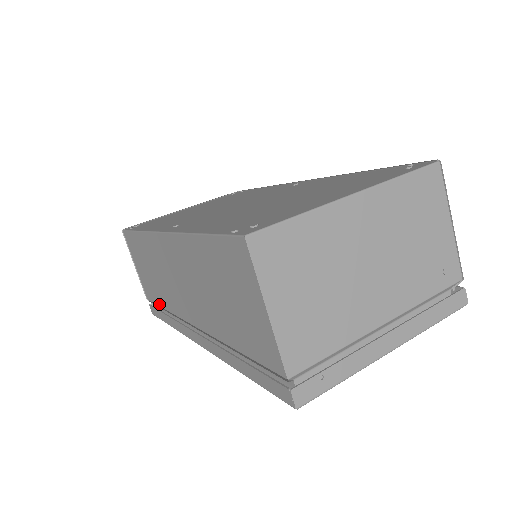
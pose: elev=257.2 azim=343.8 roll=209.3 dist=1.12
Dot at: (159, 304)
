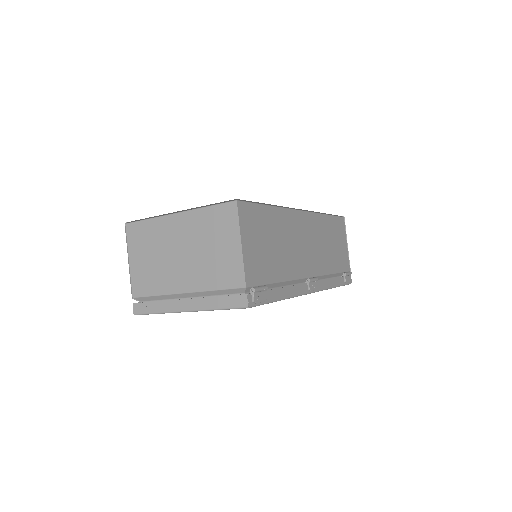
Dot at: occluded
